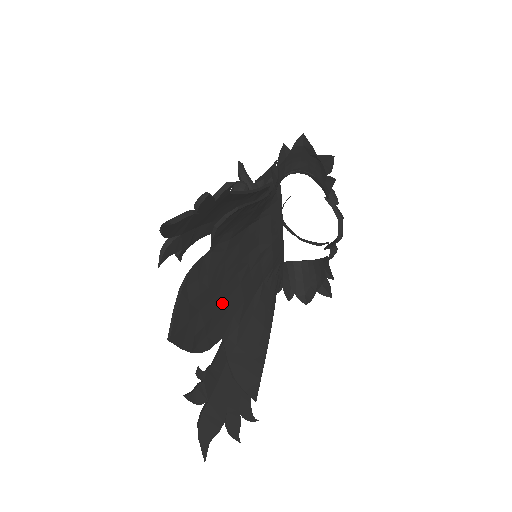
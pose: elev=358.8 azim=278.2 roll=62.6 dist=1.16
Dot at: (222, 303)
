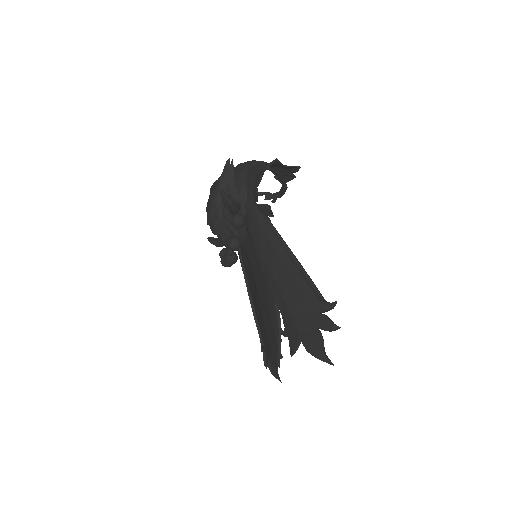
Dot at: occluded
